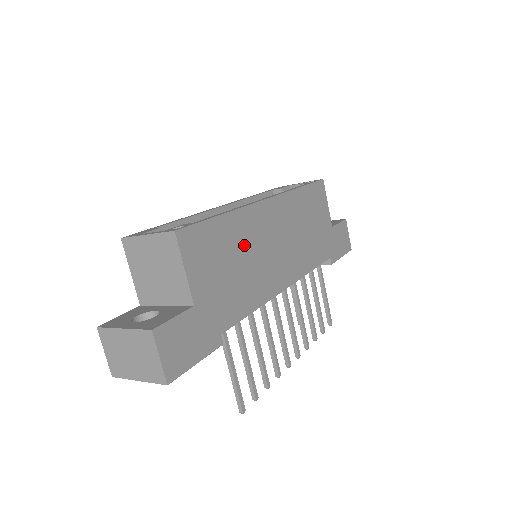
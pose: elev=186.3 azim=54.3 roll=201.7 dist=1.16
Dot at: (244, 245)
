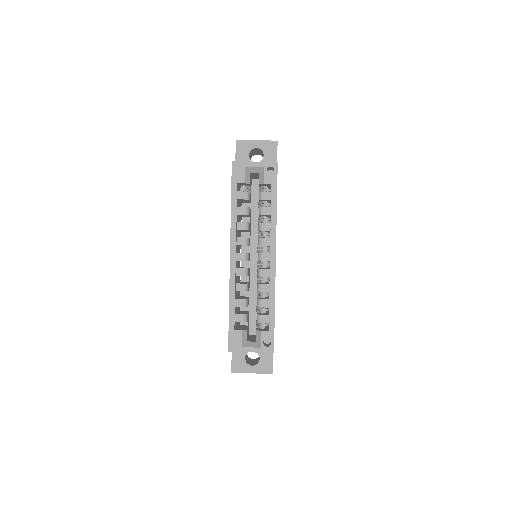
Dot at: occluded
